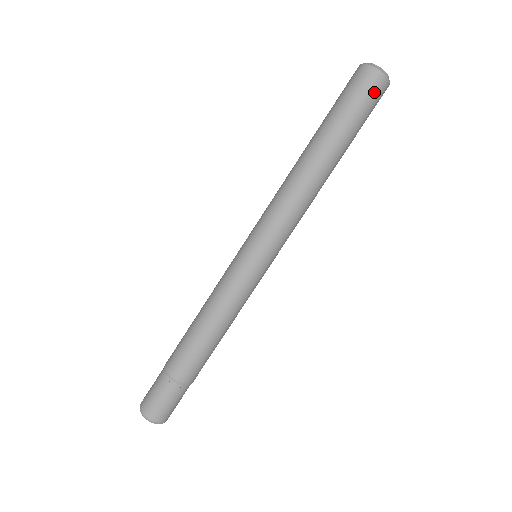
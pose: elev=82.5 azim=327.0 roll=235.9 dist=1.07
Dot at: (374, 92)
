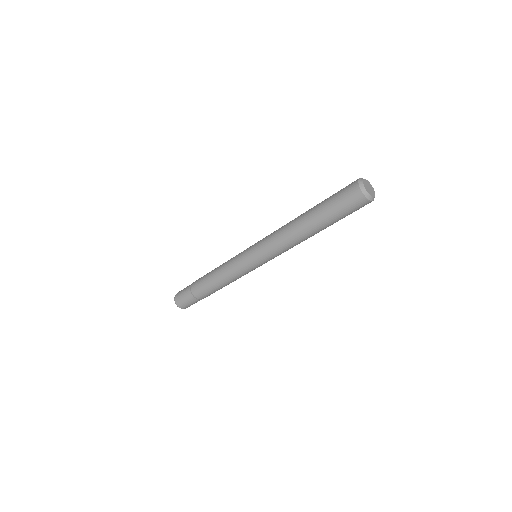
Dot at: (357, 206)
